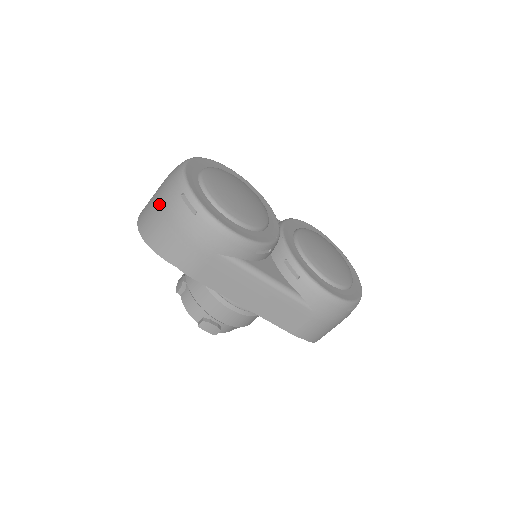
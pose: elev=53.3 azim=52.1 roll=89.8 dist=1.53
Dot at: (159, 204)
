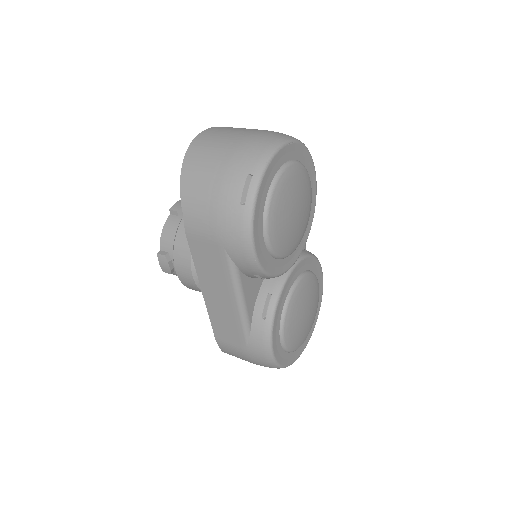
Dot at: (226, 154)
